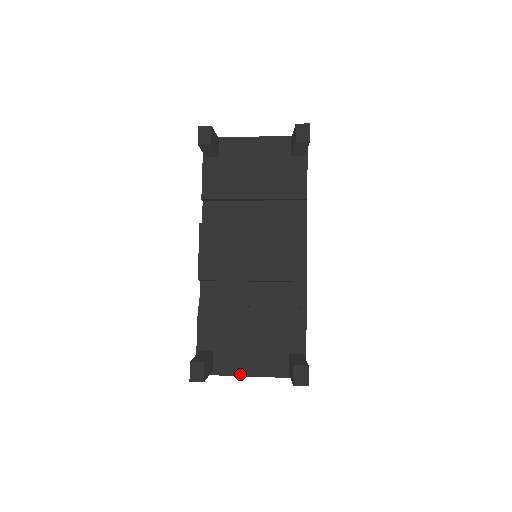
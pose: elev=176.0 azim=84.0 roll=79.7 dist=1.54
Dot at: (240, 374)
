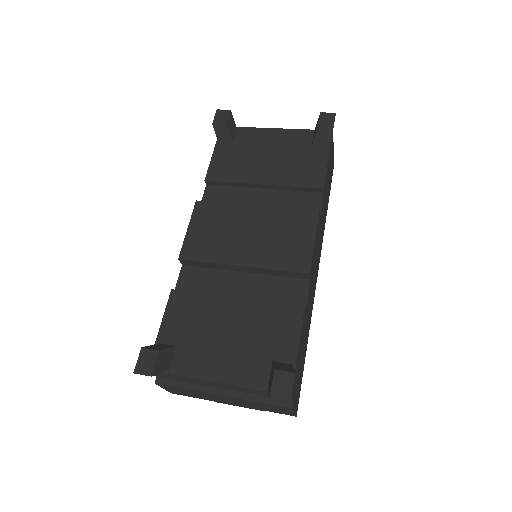
Dot at: (206, 389)
